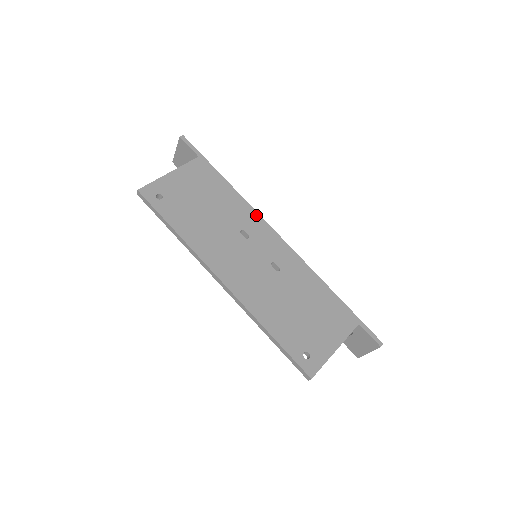
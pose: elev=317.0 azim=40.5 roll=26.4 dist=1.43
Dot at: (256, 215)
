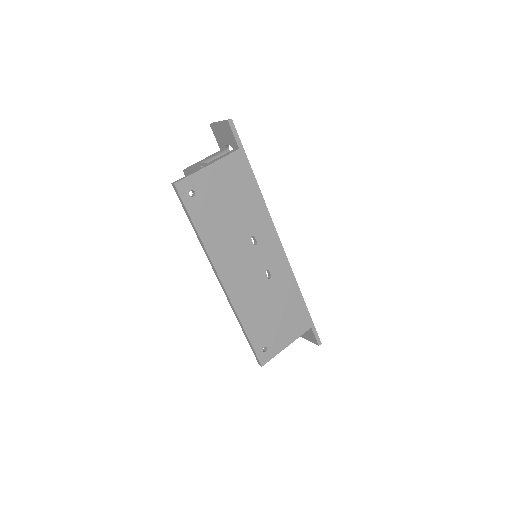
Dot at: (270, 222)
